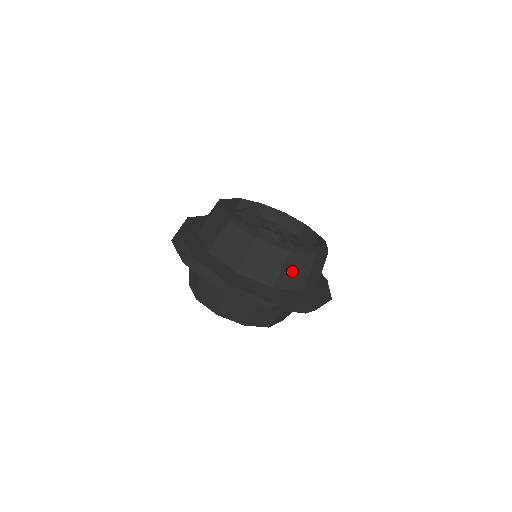
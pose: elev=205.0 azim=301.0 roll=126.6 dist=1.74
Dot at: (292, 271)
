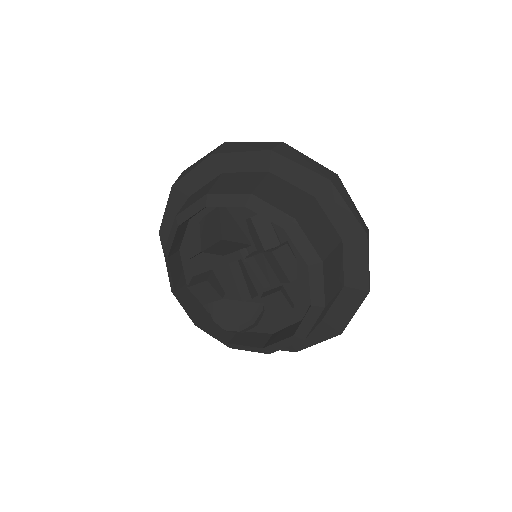
Dot at: occluded
